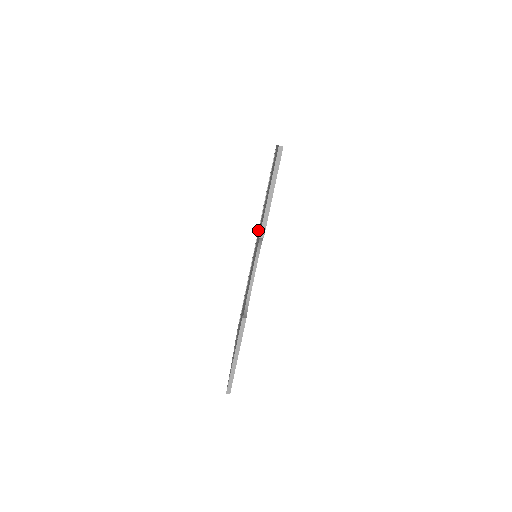
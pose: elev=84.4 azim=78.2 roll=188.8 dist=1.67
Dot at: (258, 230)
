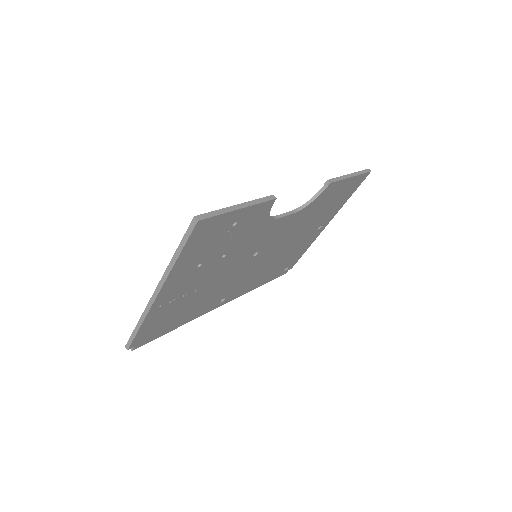
Dot at: occluded
